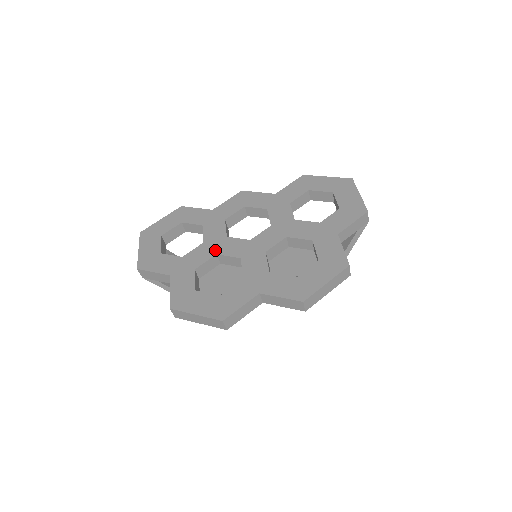
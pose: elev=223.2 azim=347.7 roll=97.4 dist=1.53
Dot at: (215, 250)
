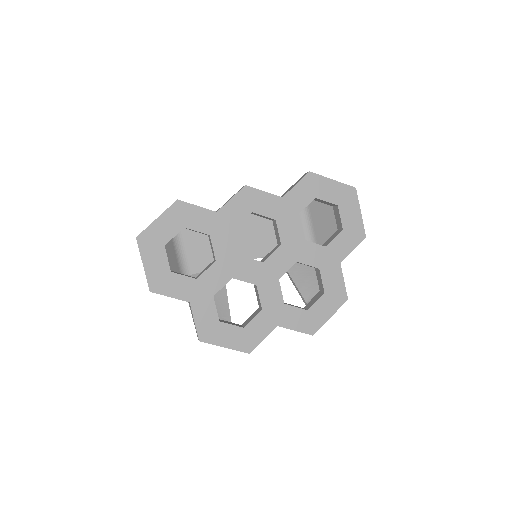
Dot at: (230, 273)
